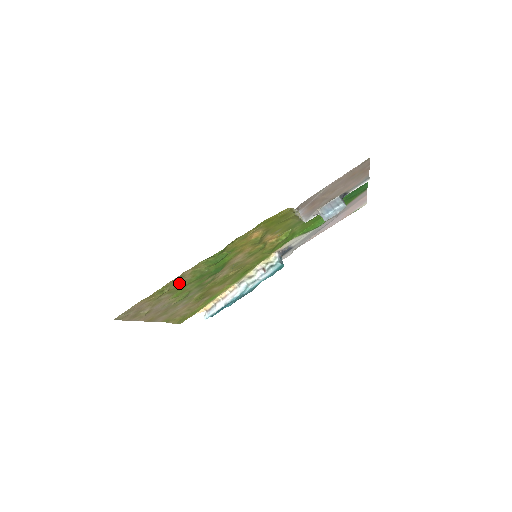
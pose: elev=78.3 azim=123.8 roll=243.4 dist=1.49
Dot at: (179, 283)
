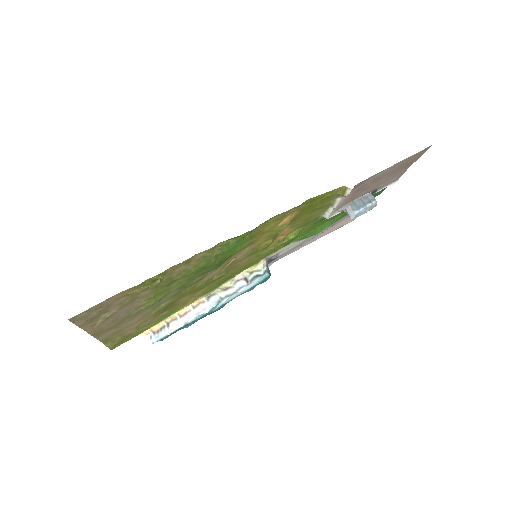
Dot at: (176, 273)
